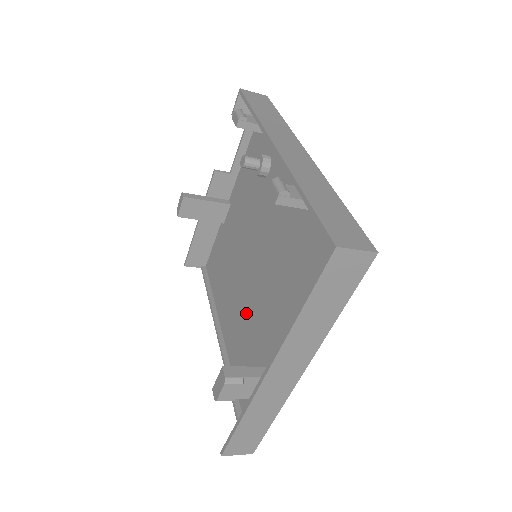
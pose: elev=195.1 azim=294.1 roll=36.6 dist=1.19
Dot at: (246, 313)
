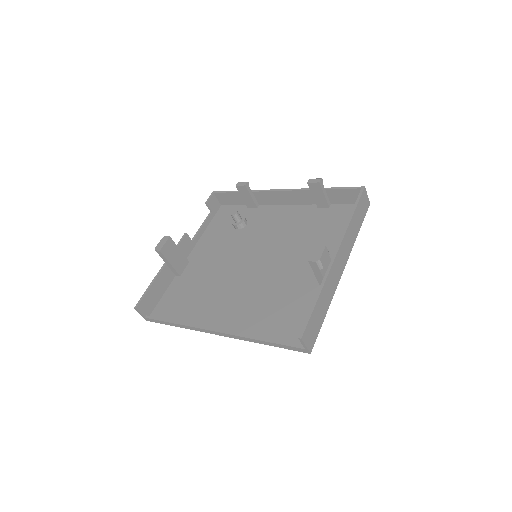
Dot at: (252, 292)
